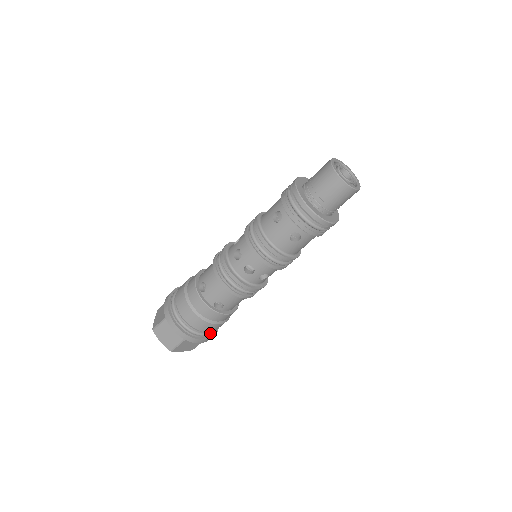
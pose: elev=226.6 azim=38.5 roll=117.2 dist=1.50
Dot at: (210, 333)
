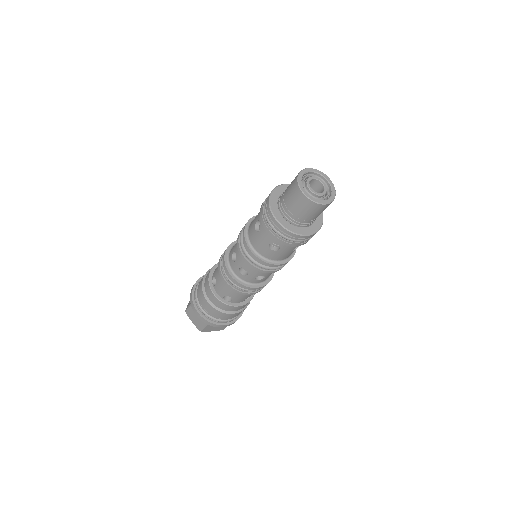
Dot at: (230, 319)
